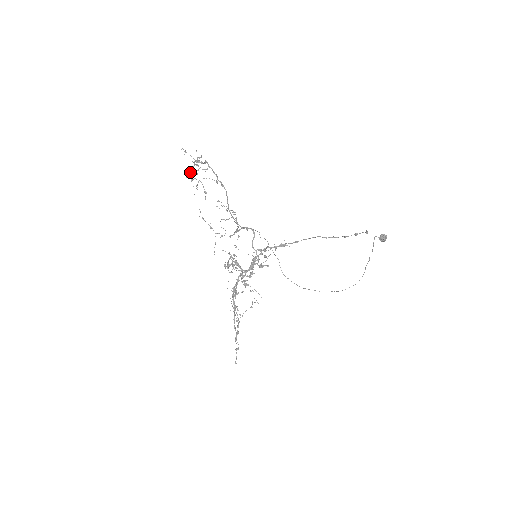
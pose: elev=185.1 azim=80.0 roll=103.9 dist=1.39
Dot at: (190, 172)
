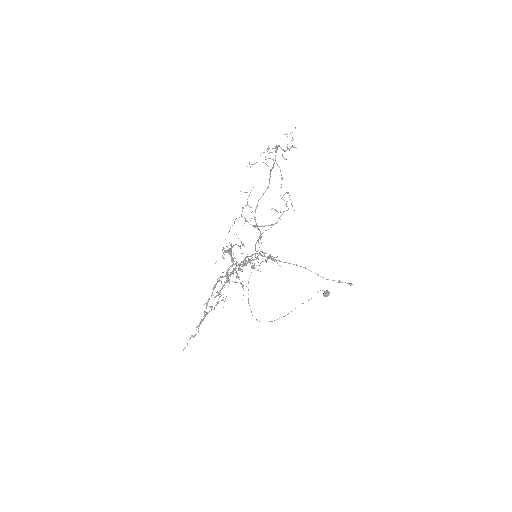
Dot at: occluded
